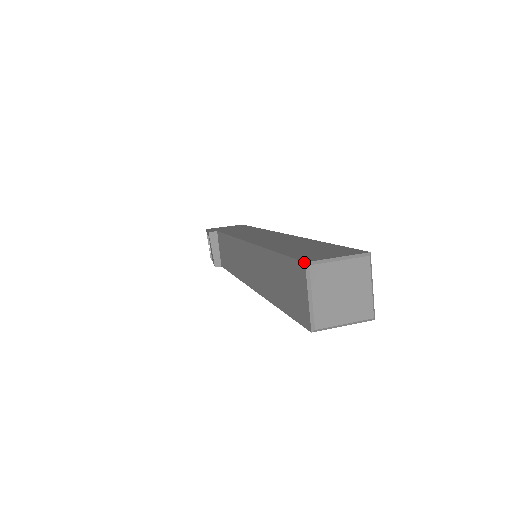
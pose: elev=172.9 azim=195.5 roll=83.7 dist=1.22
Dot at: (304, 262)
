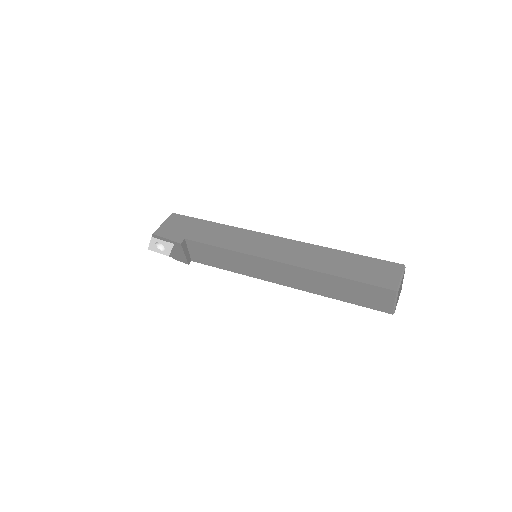
Dot at: (396, 291)
